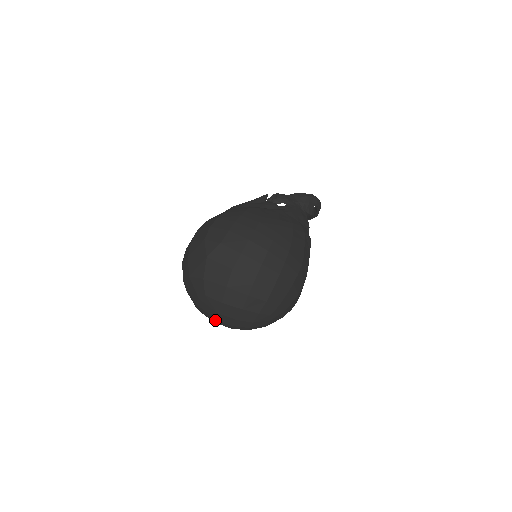
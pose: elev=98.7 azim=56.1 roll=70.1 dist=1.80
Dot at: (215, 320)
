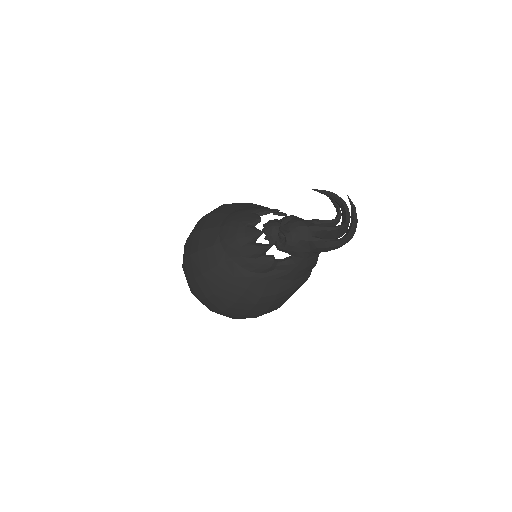
Dot at: occluded
